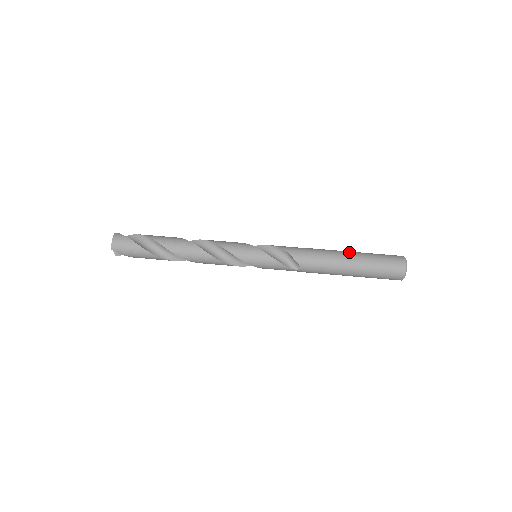
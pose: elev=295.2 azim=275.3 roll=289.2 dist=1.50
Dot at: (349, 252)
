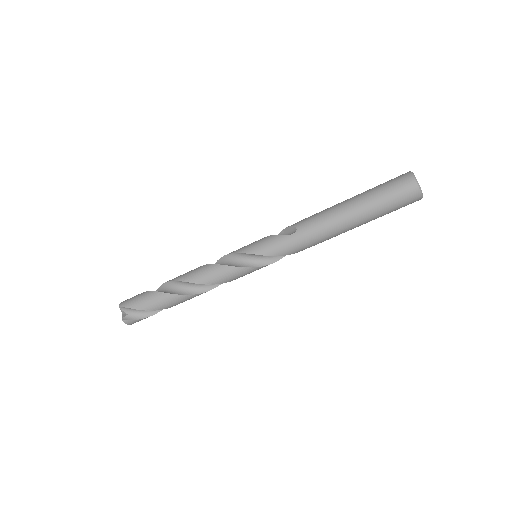
Dot at: (355, 221)
